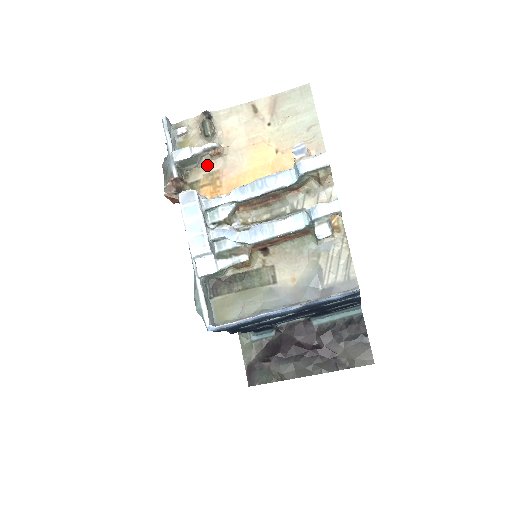
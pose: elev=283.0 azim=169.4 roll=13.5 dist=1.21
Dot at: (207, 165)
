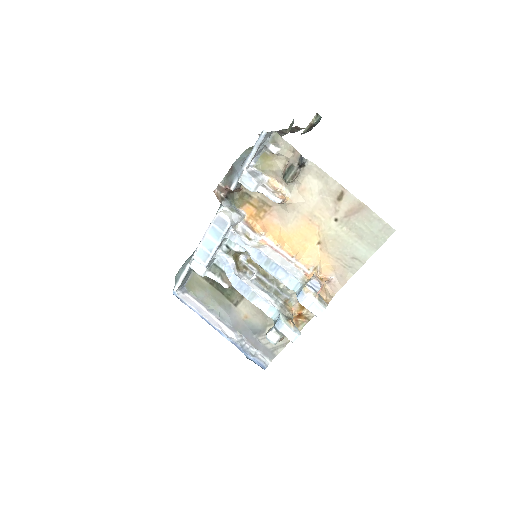
Dot at: occluded
